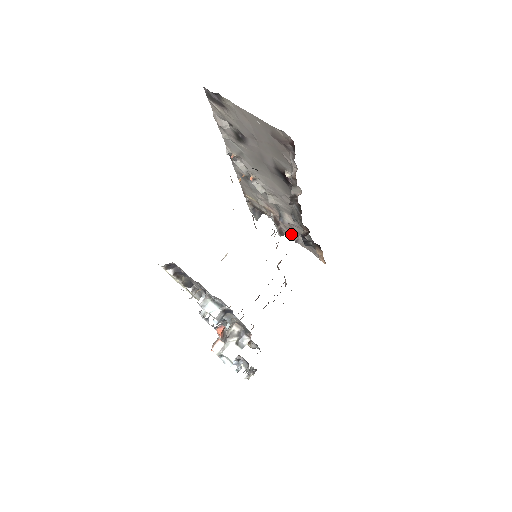
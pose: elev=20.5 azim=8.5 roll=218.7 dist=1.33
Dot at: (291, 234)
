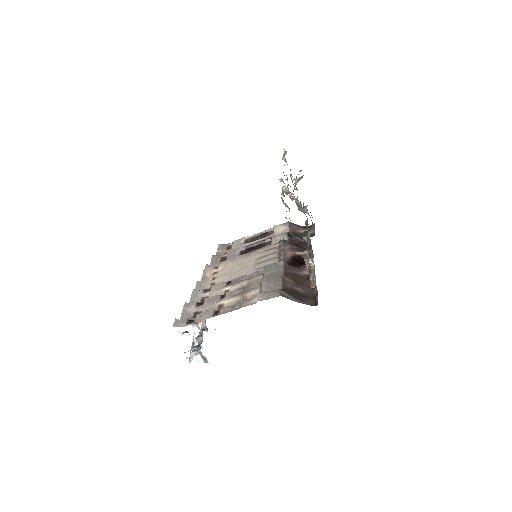
Dot at: occluded
